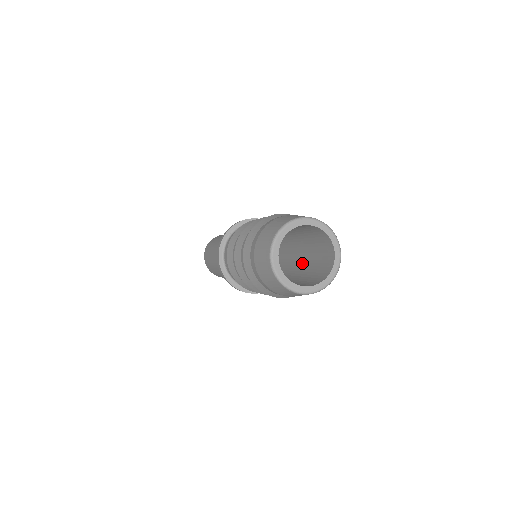
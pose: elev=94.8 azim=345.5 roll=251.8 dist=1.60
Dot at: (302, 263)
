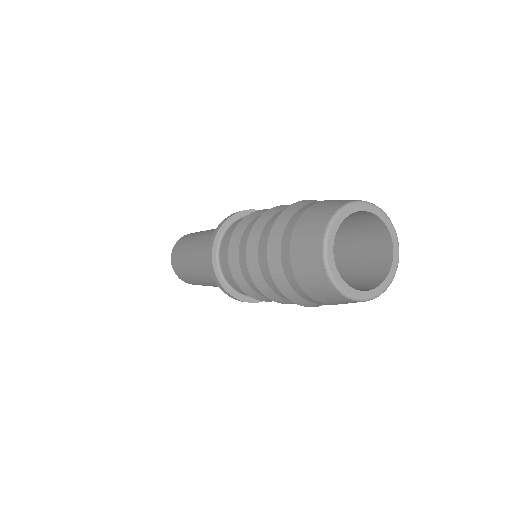
Dot at: occluded
